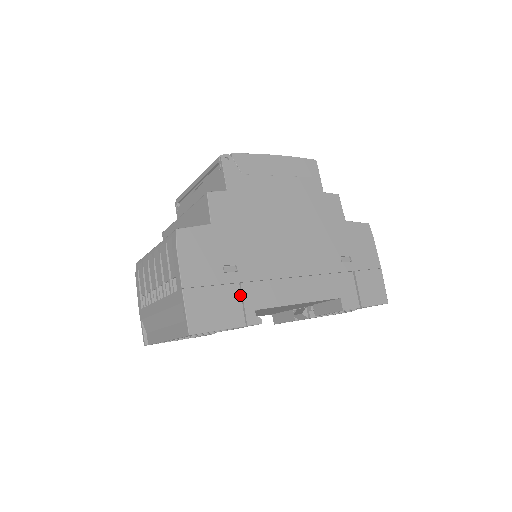
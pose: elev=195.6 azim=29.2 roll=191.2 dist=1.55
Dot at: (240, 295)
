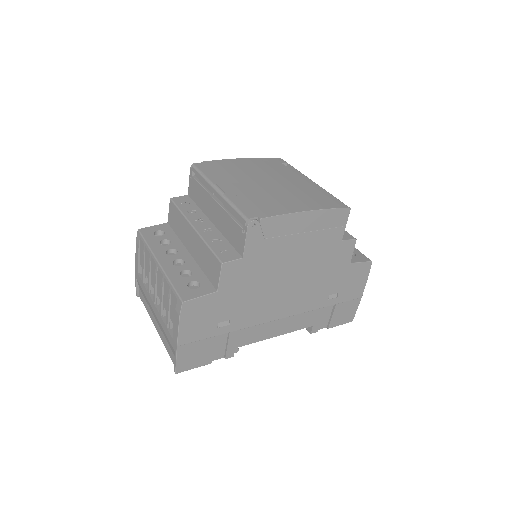
Dot at: (226, 339)
